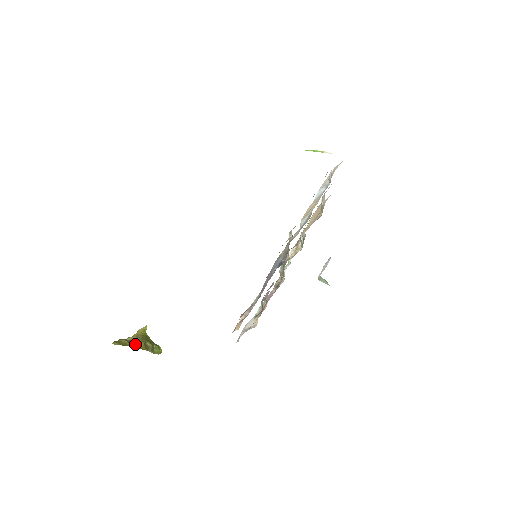
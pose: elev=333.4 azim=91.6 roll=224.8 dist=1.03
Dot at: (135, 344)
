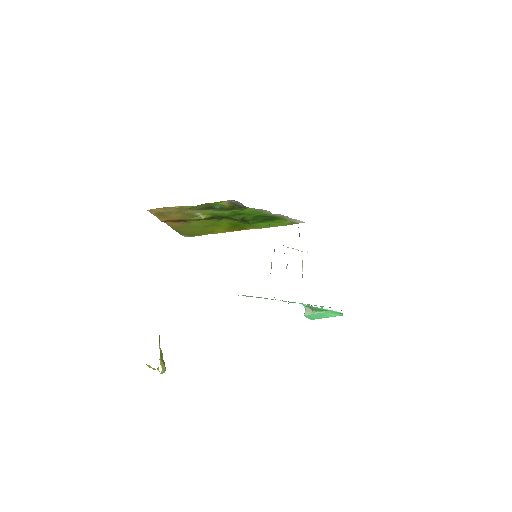
Dot at: occluded
